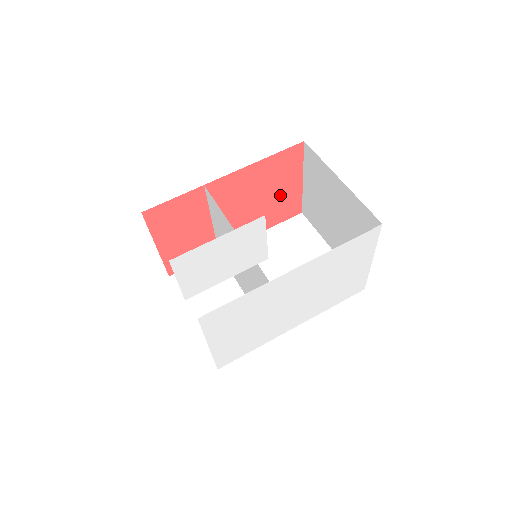
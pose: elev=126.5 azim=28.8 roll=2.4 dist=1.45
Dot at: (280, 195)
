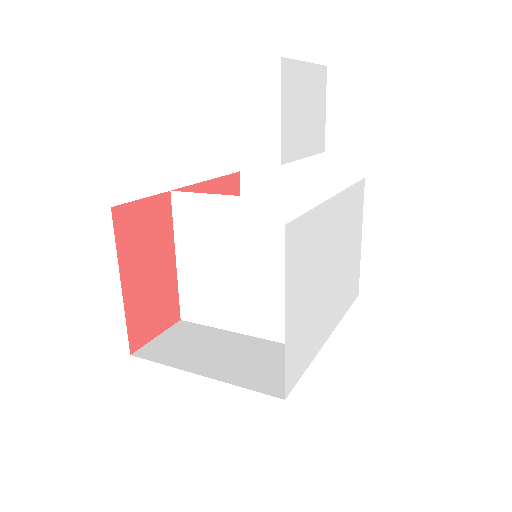
Dot at: occluded
